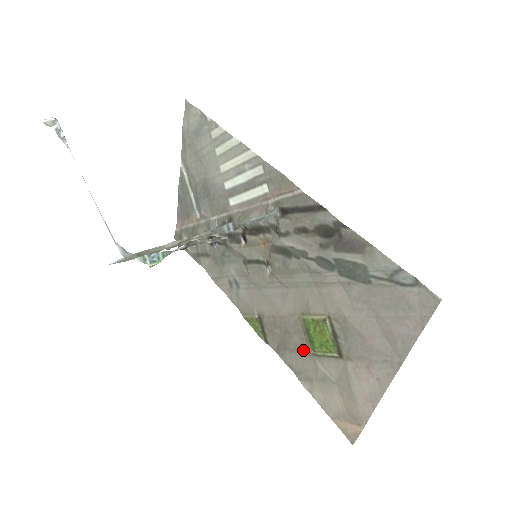
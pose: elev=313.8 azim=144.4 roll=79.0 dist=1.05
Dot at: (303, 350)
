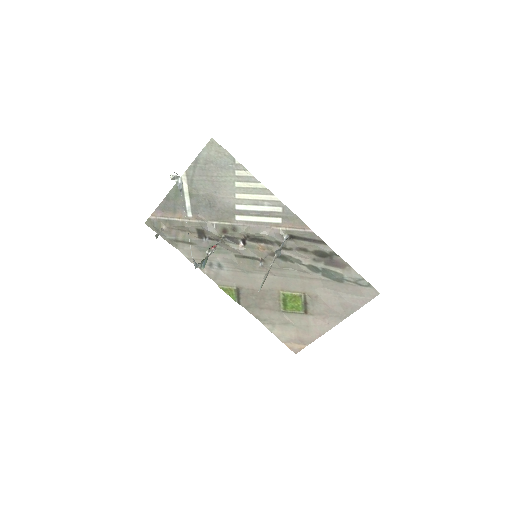
Dot at: (274, 309)
